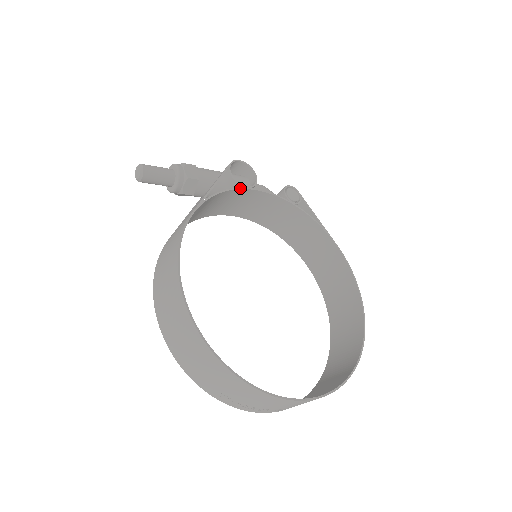
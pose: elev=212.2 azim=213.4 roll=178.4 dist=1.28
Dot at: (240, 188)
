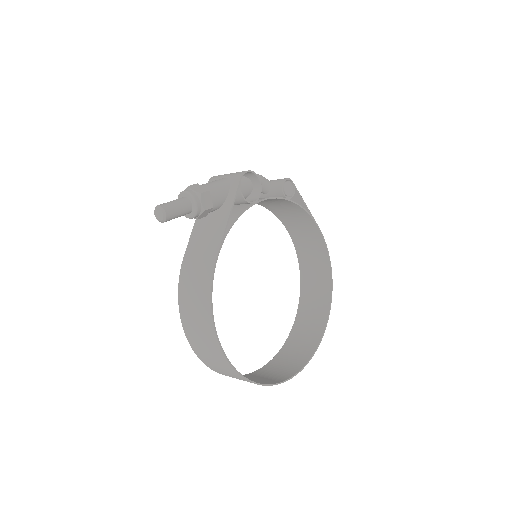
Dot at: (249, 207)
